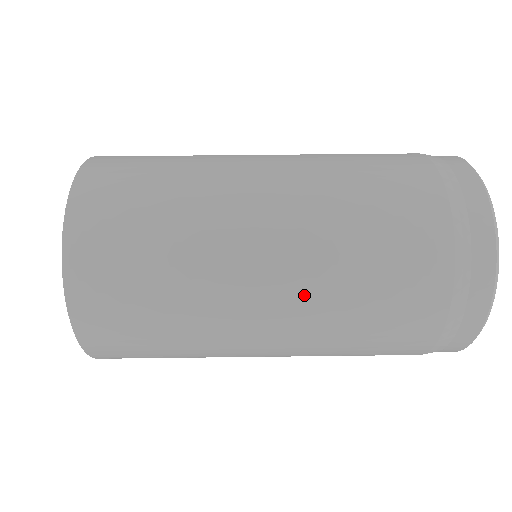
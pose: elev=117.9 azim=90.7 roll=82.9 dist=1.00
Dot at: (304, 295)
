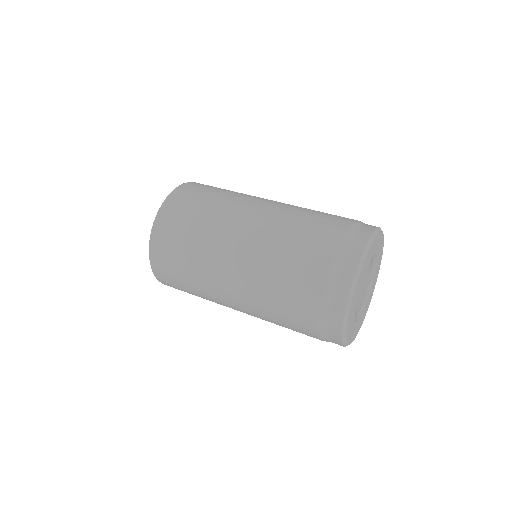
Dot at: (247, 292)
